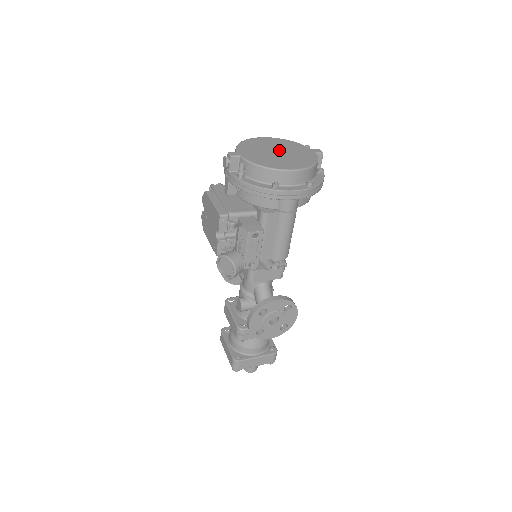
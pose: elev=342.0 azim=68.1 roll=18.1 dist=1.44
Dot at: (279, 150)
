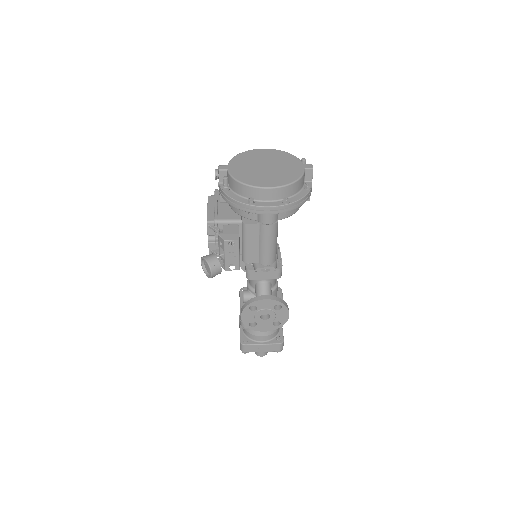
Dot at: (269, 164)
